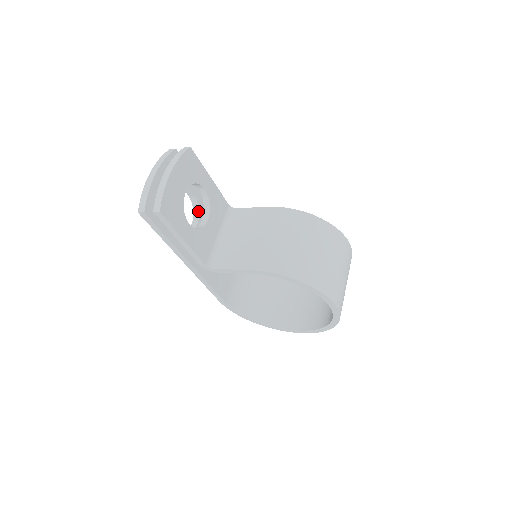
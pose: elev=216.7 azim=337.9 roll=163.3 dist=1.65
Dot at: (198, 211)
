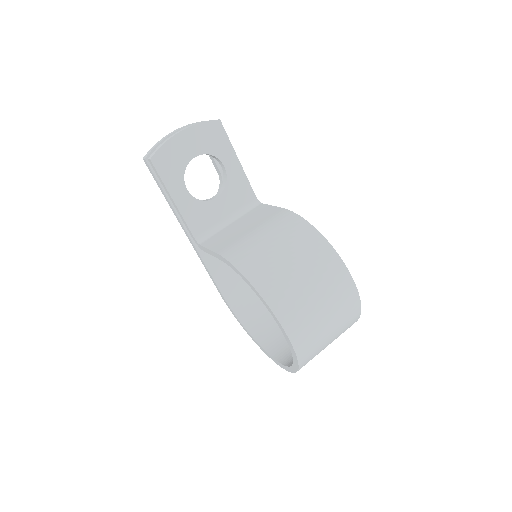
Dot at: occluded
